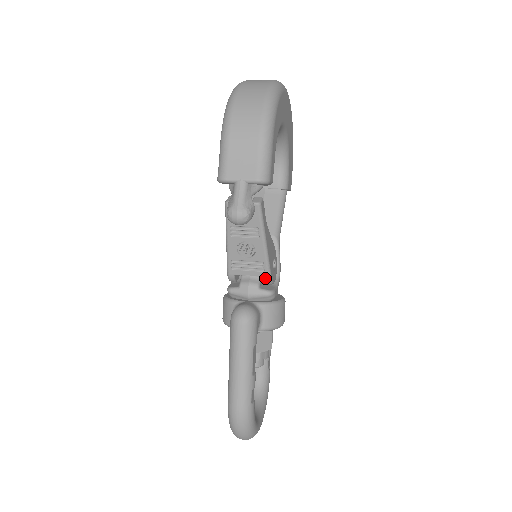
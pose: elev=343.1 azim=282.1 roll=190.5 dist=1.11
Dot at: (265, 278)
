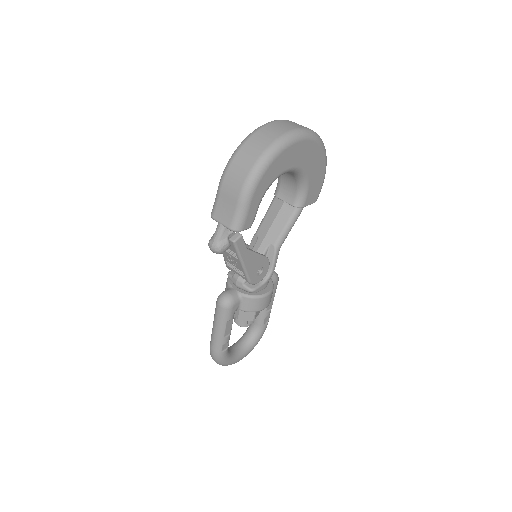
Dot at: occluded
